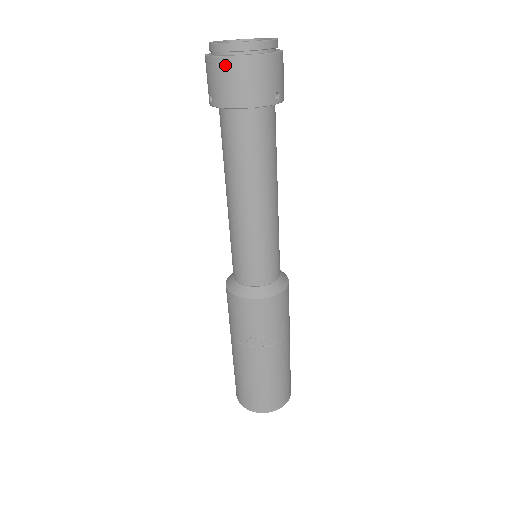
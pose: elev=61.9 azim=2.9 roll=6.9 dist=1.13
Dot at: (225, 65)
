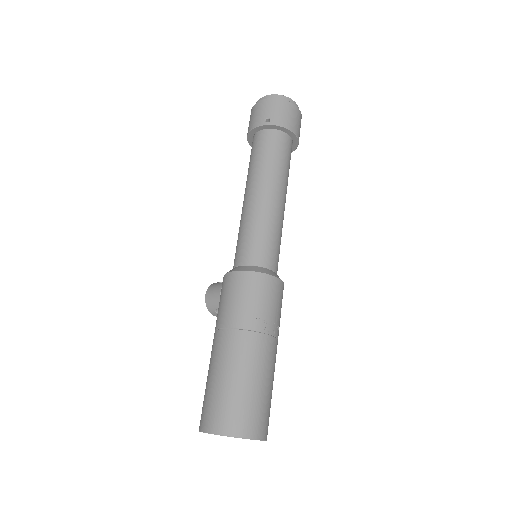
Dot at: (289, 105)
